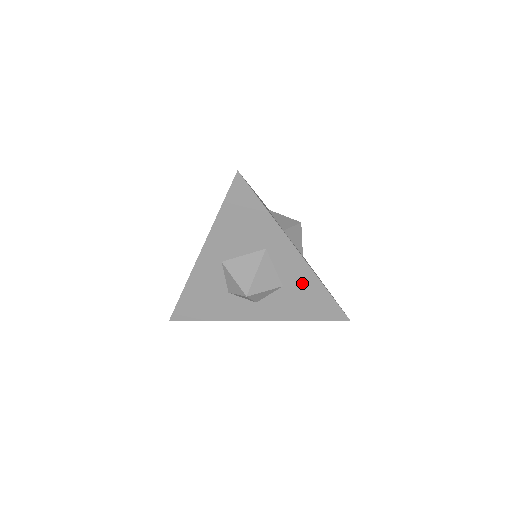
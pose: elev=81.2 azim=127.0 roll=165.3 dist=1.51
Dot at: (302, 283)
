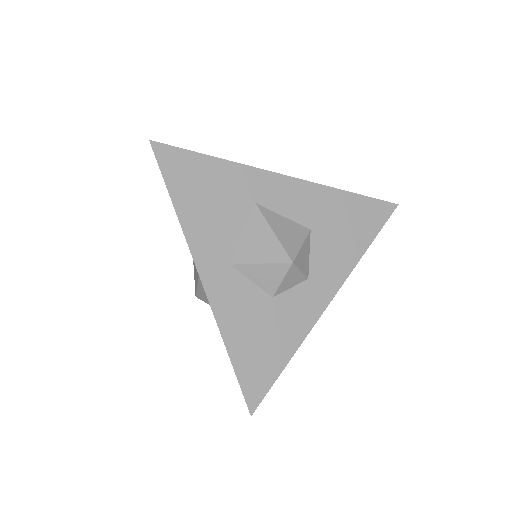
Dot at: (322, 208)
